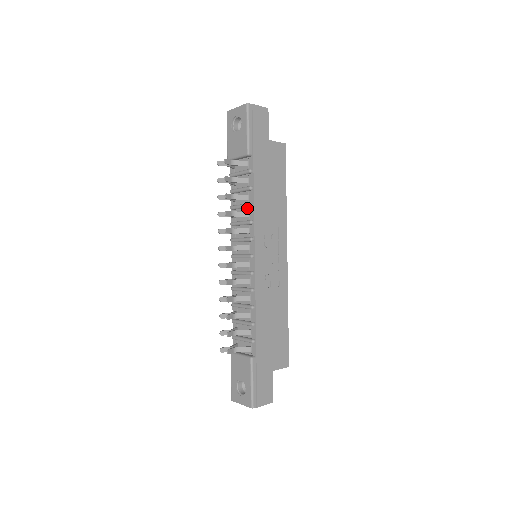
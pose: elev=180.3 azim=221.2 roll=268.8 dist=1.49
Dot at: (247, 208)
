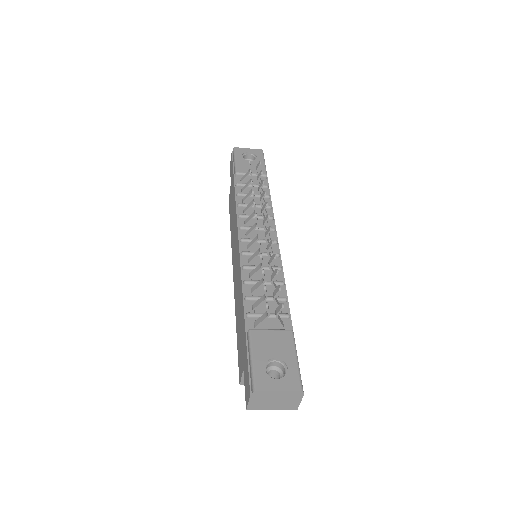
Dot at: occluded
